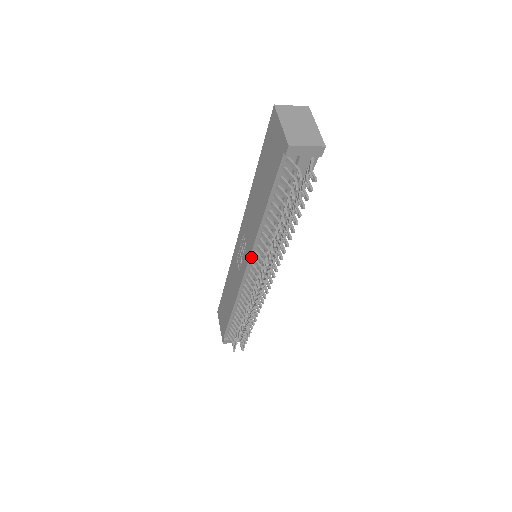
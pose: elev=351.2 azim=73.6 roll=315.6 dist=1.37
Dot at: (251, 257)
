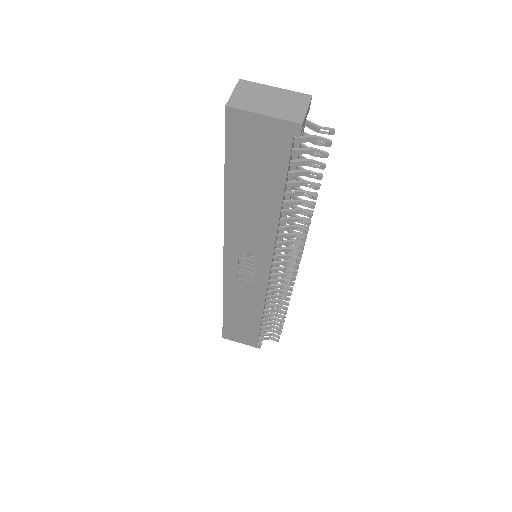
Dot at: (272, 258)
